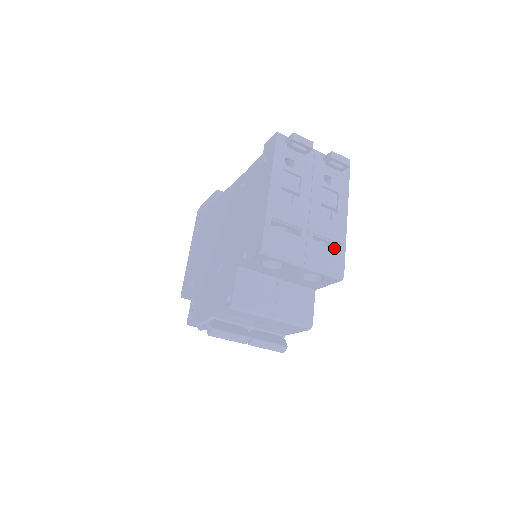
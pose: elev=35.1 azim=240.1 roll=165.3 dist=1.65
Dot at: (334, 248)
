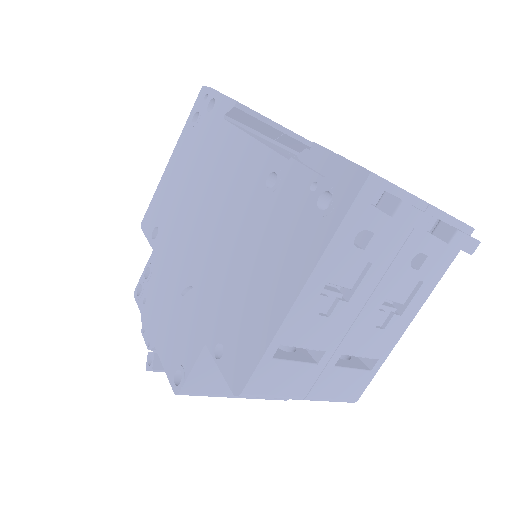
Dot at: occluded
